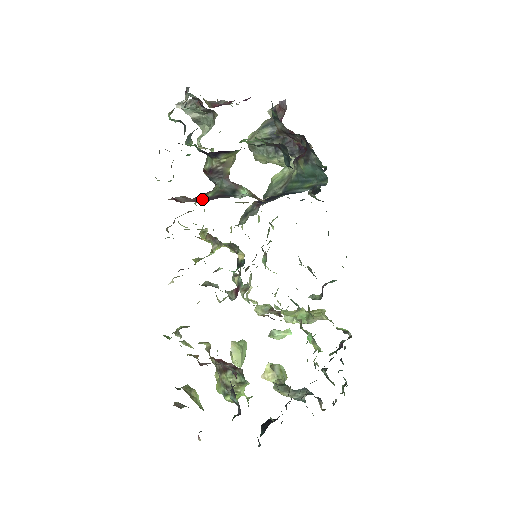
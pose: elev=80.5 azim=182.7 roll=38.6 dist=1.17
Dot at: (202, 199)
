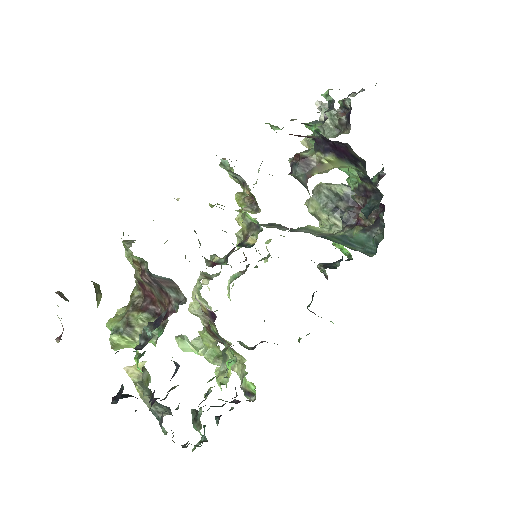
Dot at: occluded
